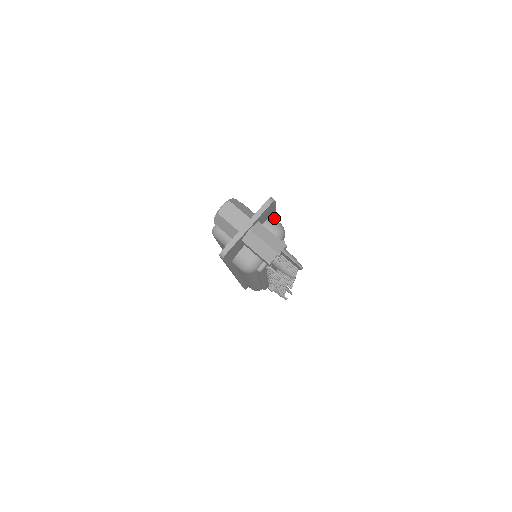
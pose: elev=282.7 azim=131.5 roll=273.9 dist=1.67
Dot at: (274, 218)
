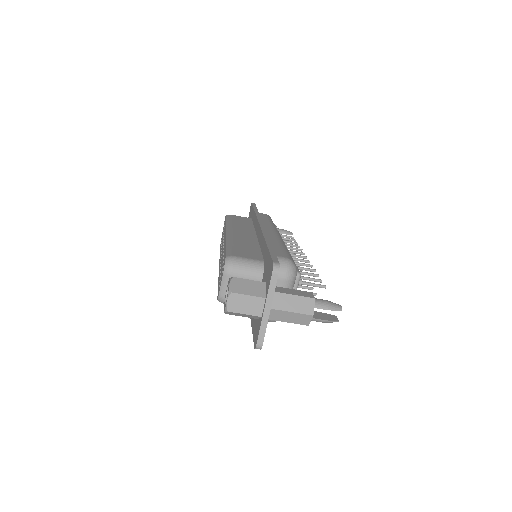
Dot at: occluded
